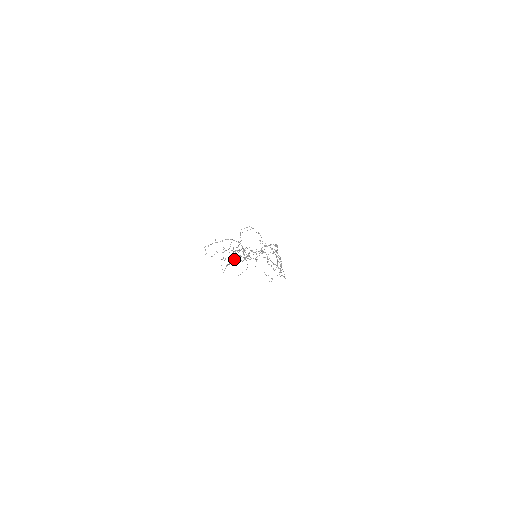
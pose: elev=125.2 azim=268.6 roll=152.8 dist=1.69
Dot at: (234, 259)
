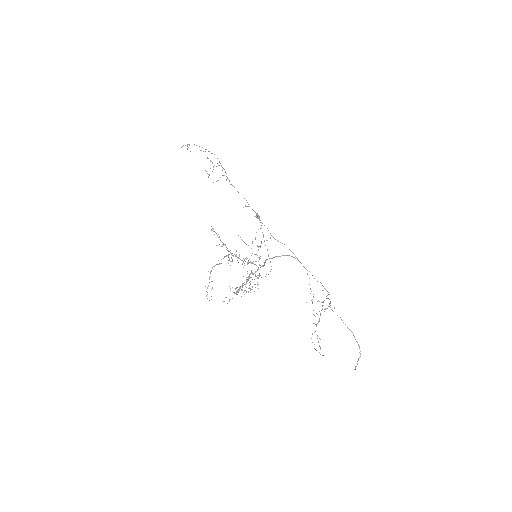
Dot at: occluded
